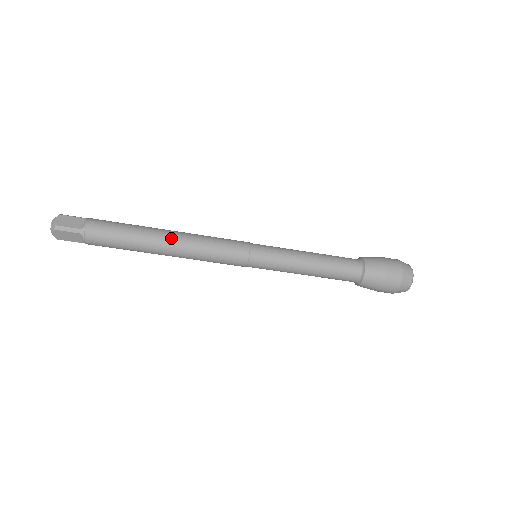
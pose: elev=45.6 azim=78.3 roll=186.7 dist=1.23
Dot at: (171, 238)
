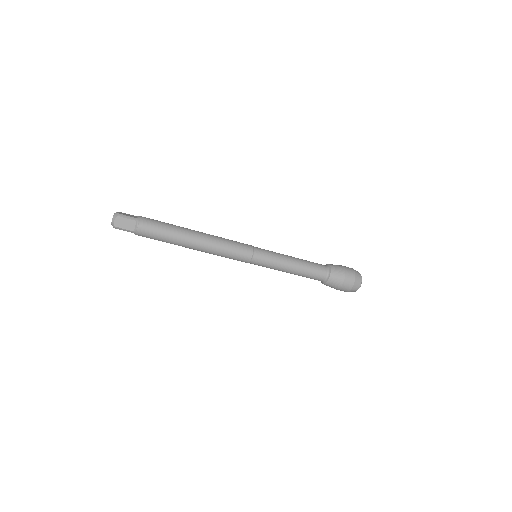
Dot at: (200, 233)
